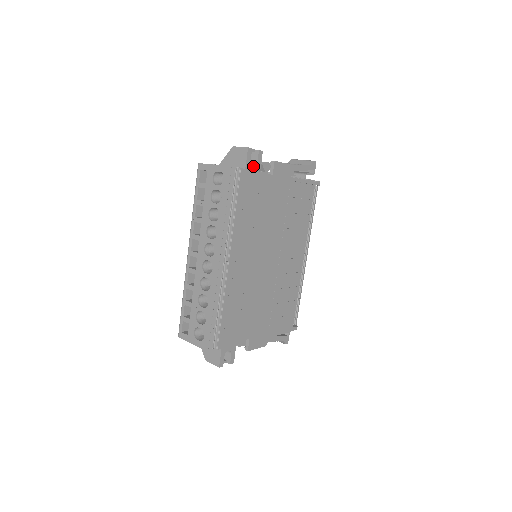
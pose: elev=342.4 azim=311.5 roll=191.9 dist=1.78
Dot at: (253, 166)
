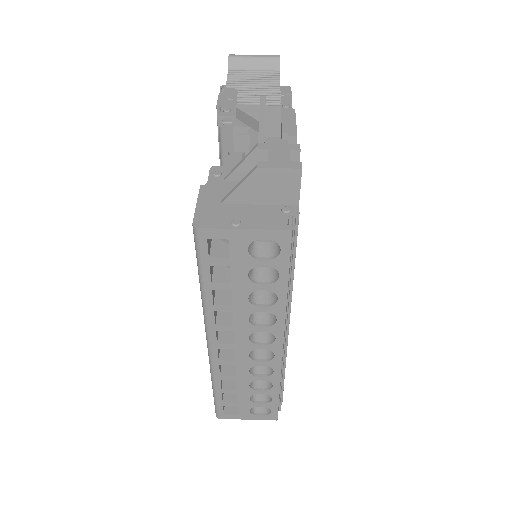
Dot at: occluded
